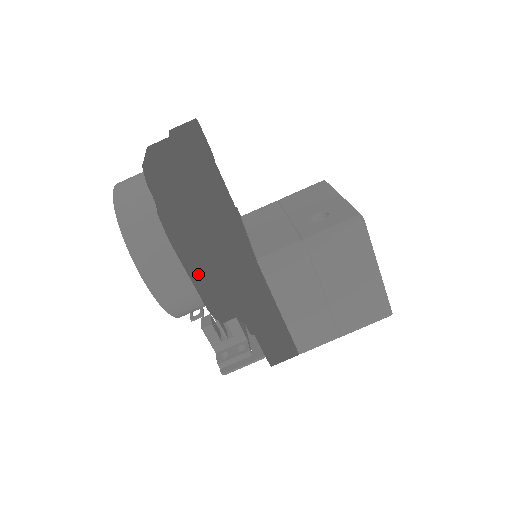
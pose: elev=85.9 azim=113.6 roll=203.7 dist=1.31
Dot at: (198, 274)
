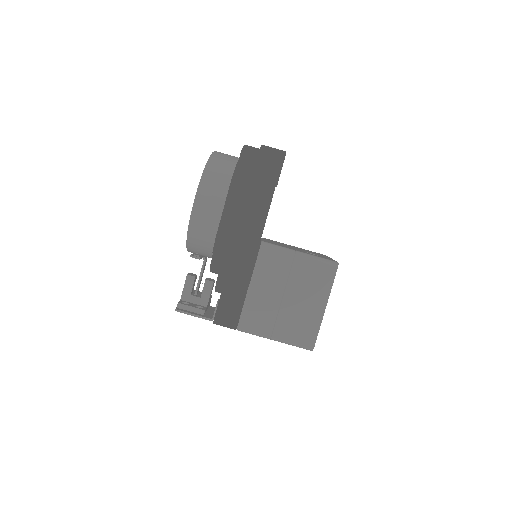
Dot at: (229, 211)
